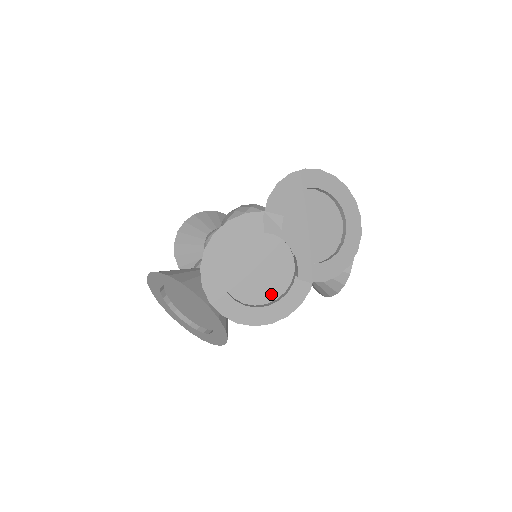
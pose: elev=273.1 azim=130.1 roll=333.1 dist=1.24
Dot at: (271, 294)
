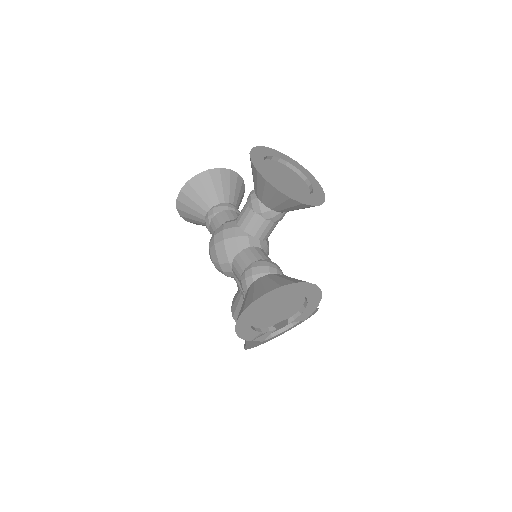
Dot at: occluded
